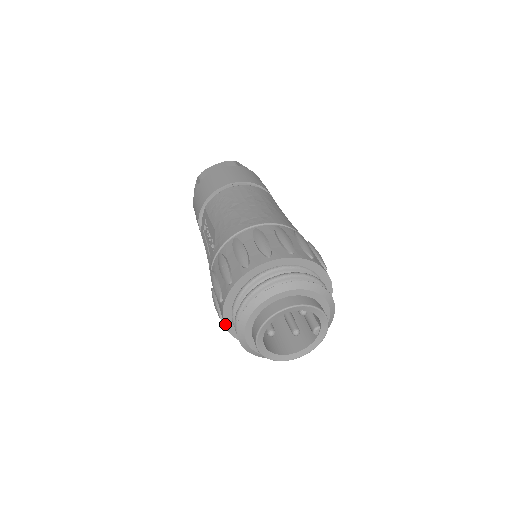
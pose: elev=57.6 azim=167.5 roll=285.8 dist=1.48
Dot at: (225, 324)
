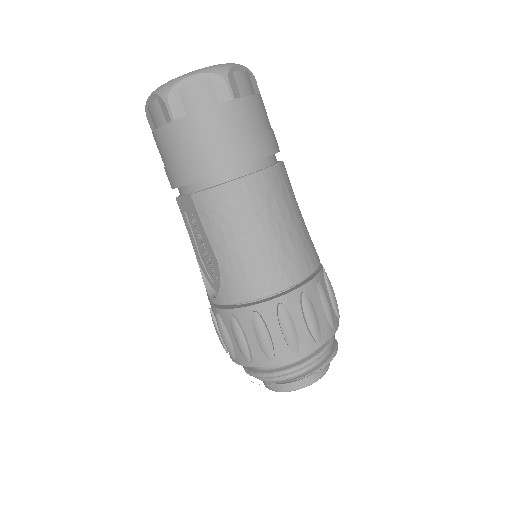
Dot at: occluded
